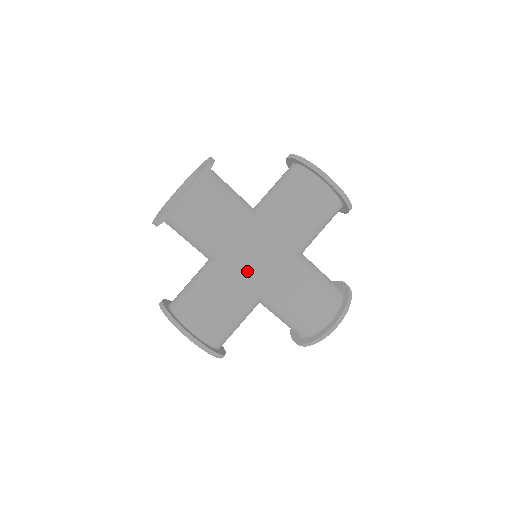
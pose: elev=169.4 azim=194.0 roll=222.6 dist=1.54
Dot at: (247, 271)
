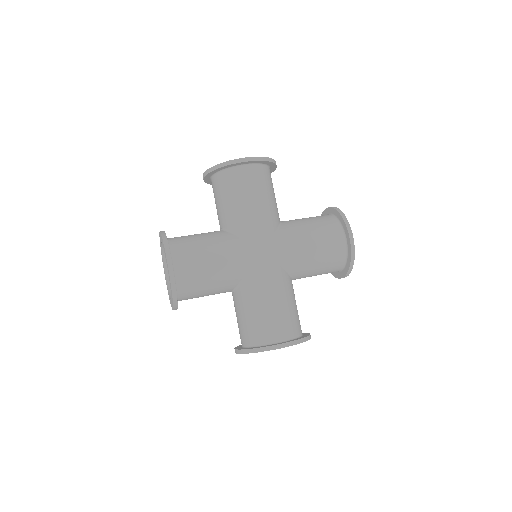
Dot at: (260, 269)
